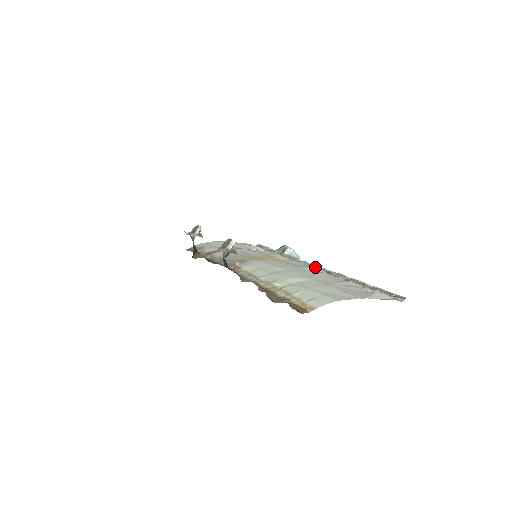
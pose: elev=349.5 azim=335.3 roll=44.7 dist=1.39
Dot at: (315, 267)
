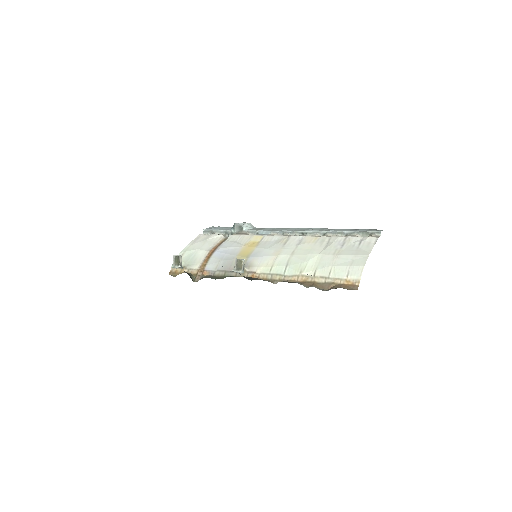
Dot at: (286, 233)
